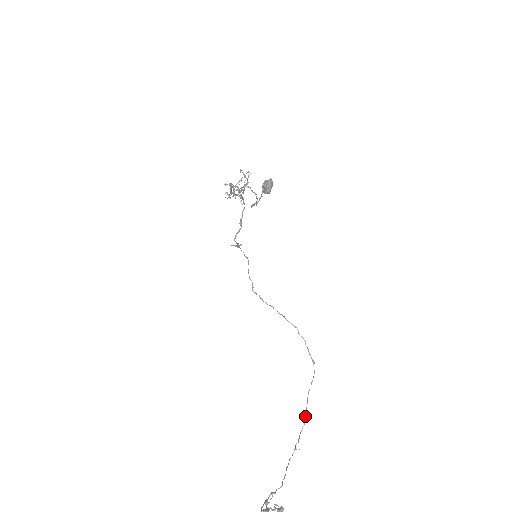
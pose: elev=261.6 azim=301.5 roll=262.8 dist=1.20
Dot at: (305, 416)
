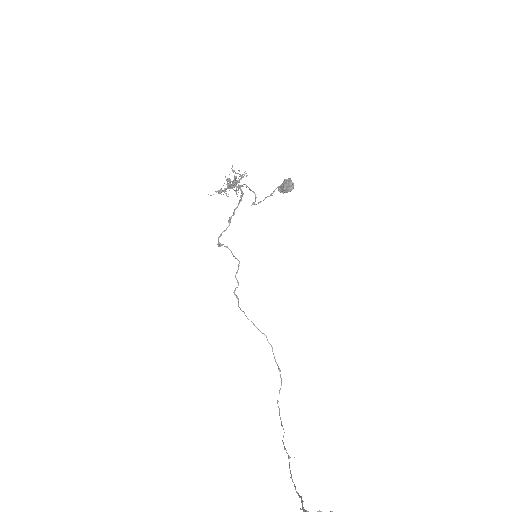
Dot at: occluded
